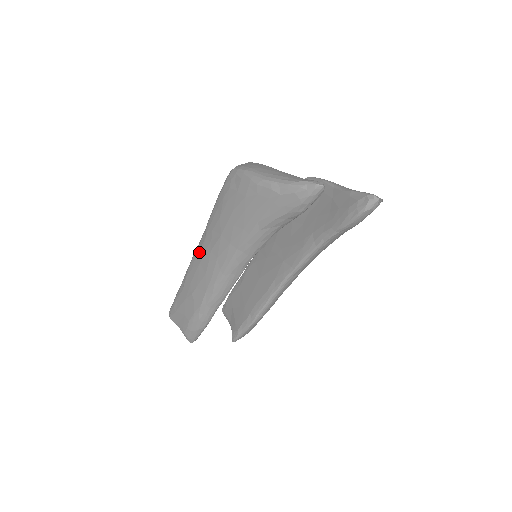
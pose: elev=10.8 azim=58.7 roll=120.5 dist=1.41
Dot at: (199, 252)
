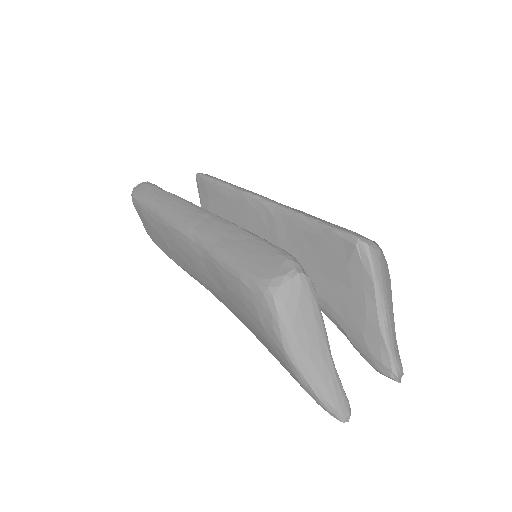
Dot at: (190, 248)
